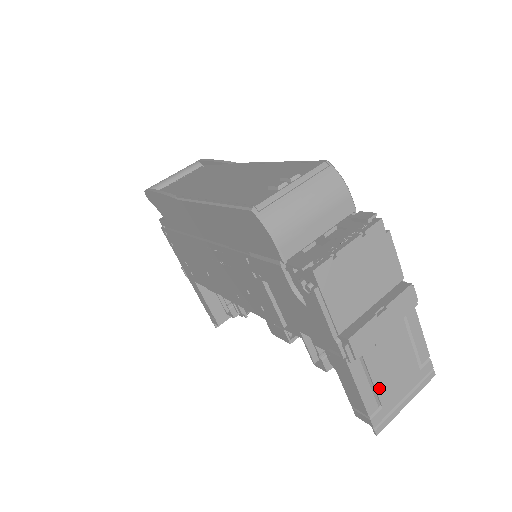
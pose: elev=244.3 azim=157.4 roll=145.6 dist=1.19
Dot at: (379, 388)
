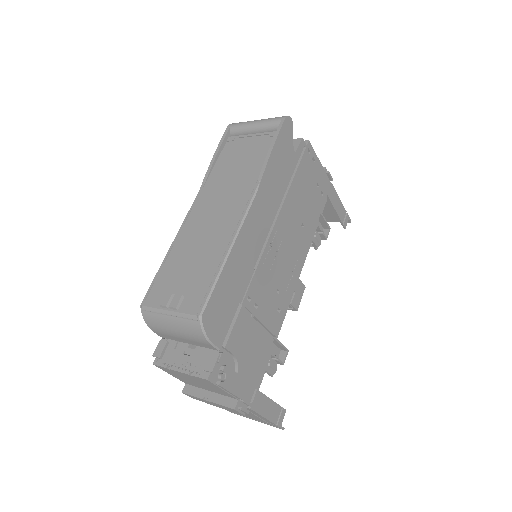
Dot at: occluded
